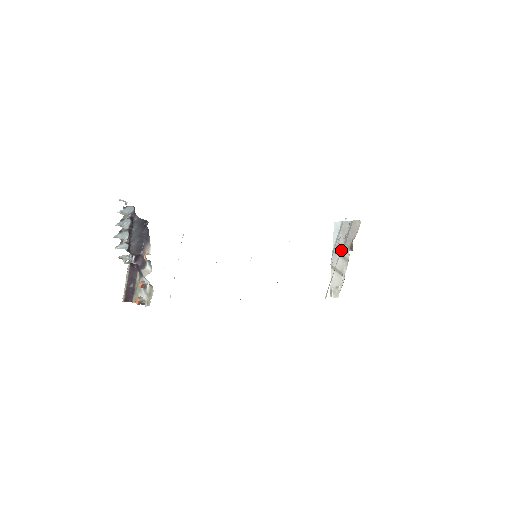
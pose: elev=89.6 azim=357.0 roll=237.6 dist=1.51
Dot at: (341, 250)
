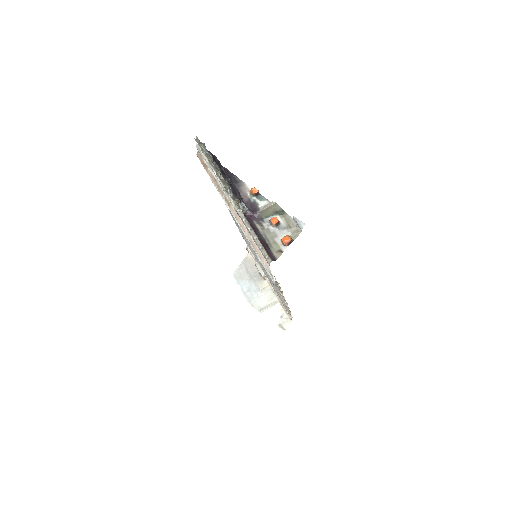
Dot at: (255, 290)
